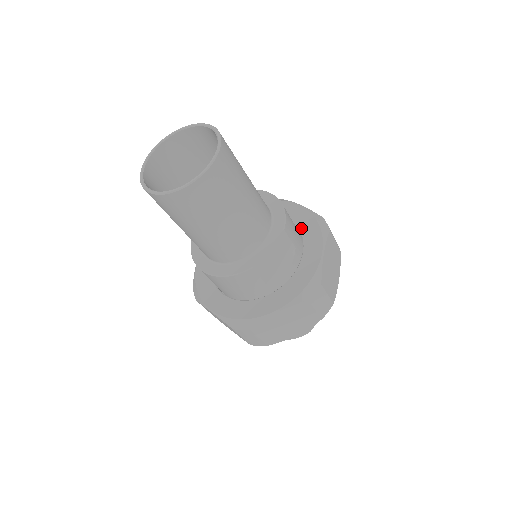
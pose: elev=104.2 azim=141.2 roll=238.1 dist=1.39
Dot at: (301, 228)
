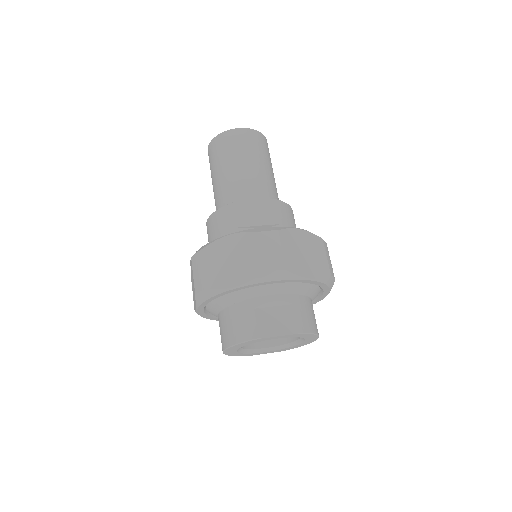
Dot at: occluded
